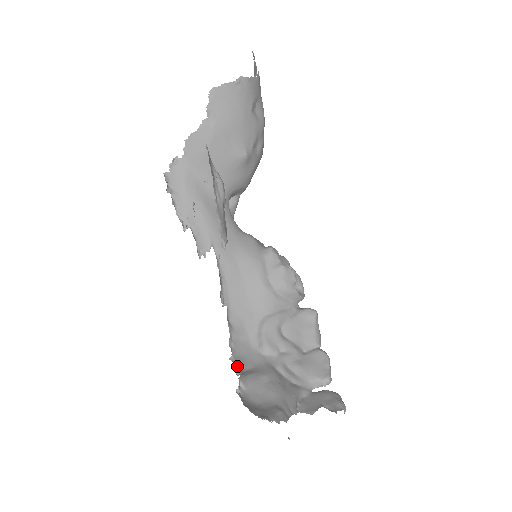
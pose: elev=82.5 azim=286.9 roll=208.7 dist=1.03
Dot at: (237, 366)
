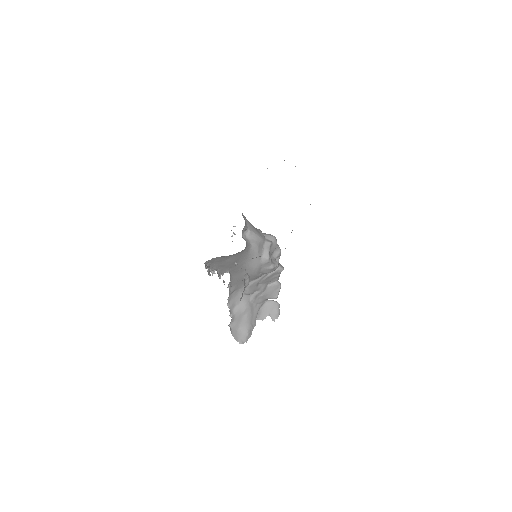
Dot at: (230, 309)
